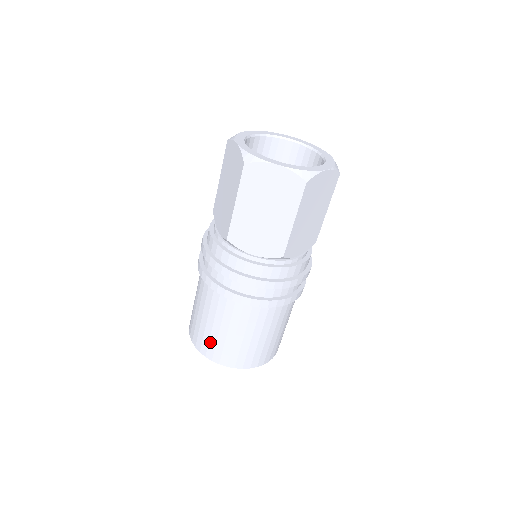
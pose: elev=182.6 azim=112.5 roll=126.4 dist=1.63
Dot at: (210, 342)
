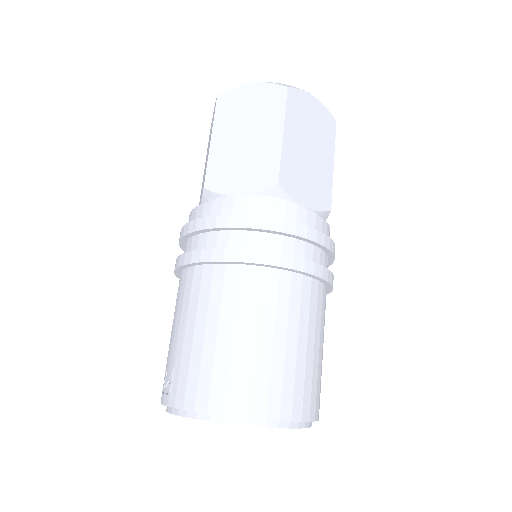
Dot at: (272, 378)
